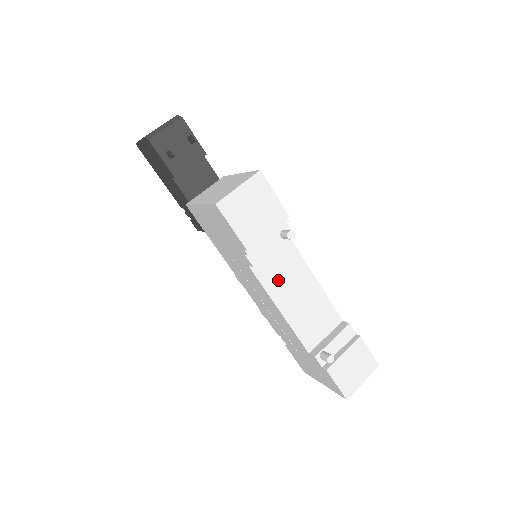
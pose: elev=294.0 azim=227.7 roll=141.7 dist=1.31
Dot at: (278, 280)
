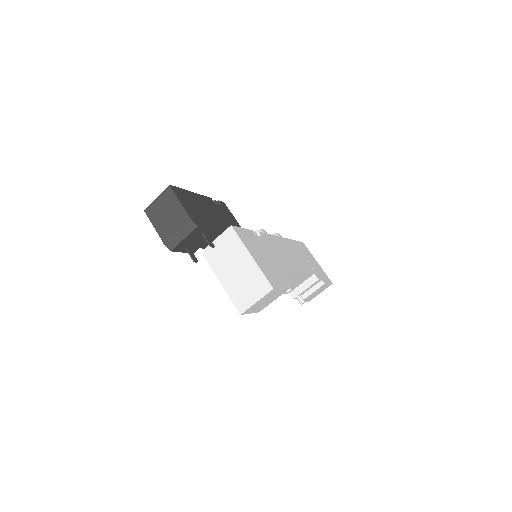
Dot at: occluded
